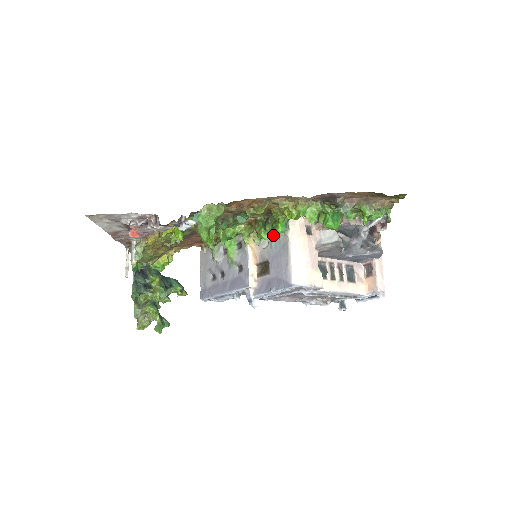
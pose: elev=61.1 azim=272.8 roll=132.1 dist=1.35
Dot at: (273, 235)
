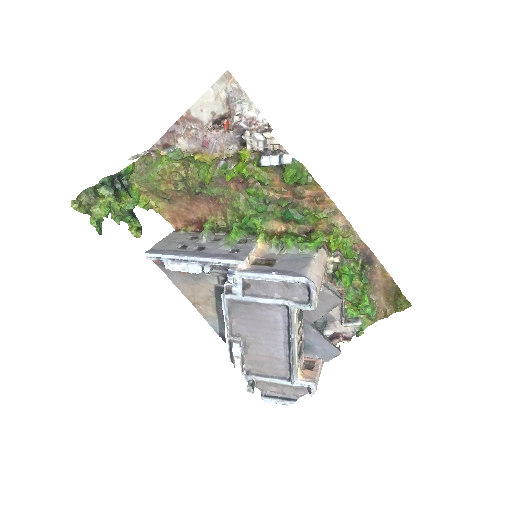
Dot at: (304, 243)
